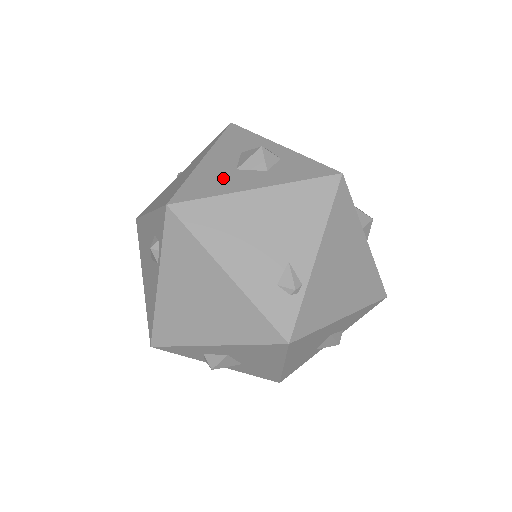
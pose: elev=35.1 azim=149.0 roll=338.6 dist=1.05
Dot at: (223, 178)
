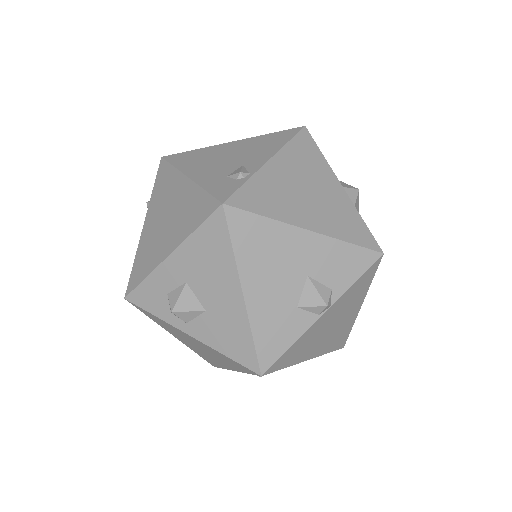
Dot at: occluded
